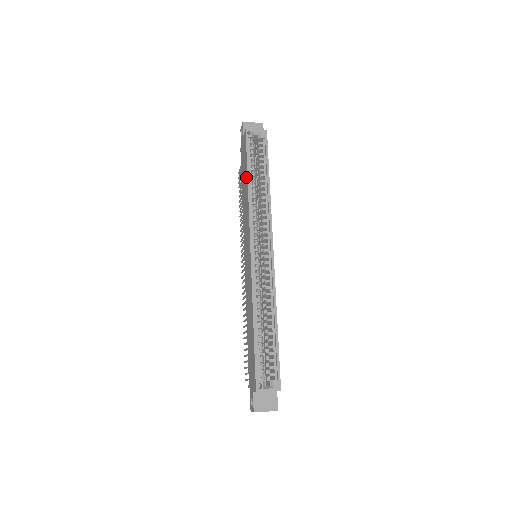
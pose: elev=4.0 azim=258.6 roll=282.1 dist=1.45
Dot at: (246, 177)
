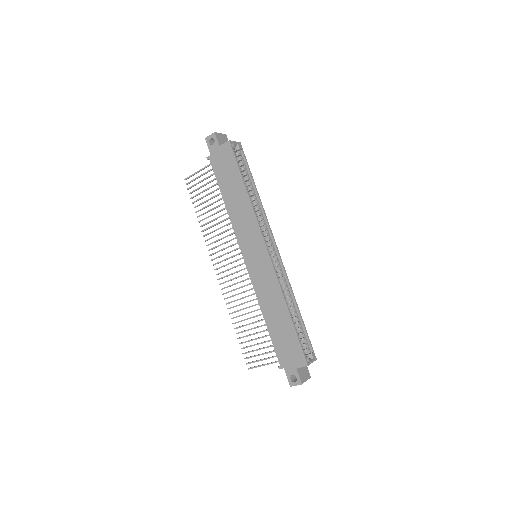
Dot at: (240, 185)
